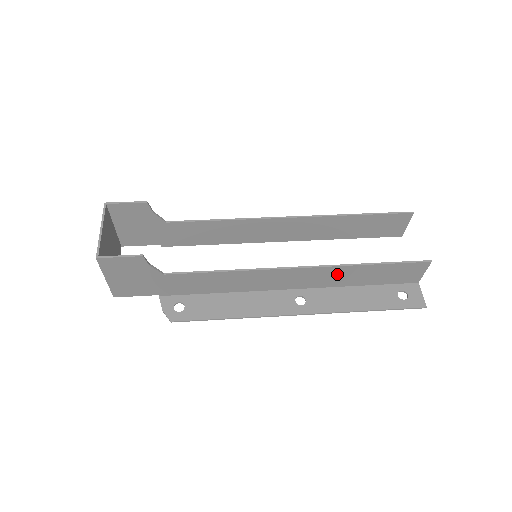
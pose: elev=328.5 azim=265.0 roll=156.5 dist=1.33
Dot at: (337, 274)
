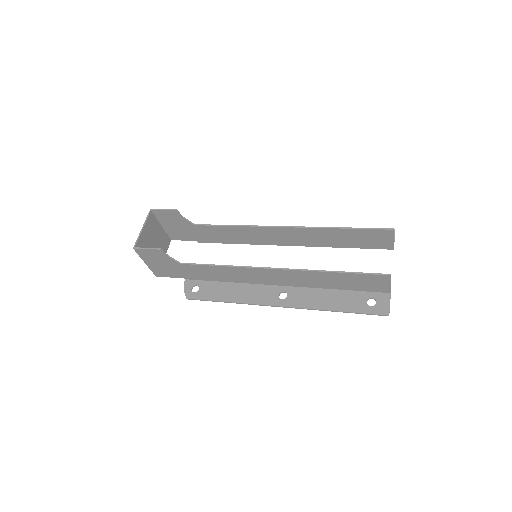
Dot at: (310, 277)
